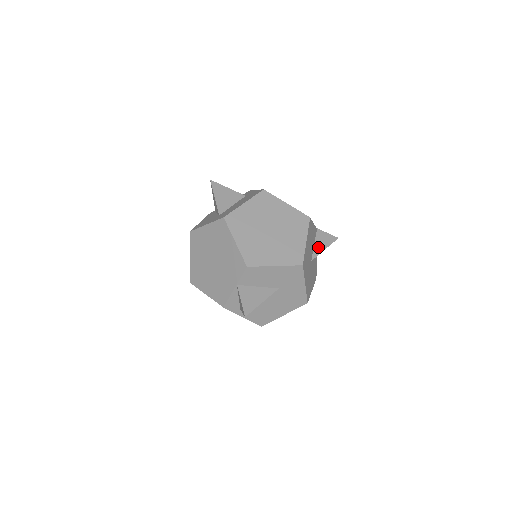
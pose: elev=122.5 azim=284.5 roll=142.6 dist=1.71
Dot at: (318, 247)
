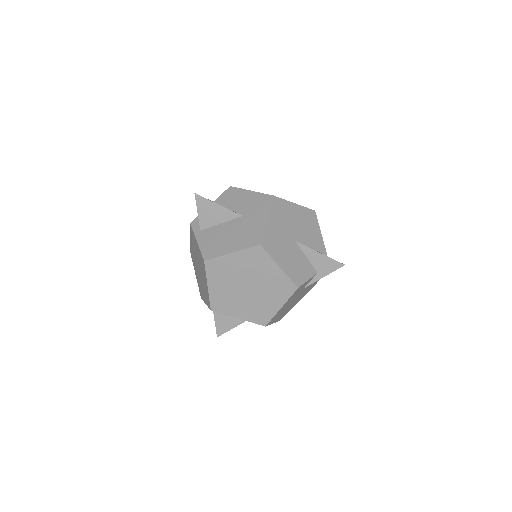
Dot at: occluded
